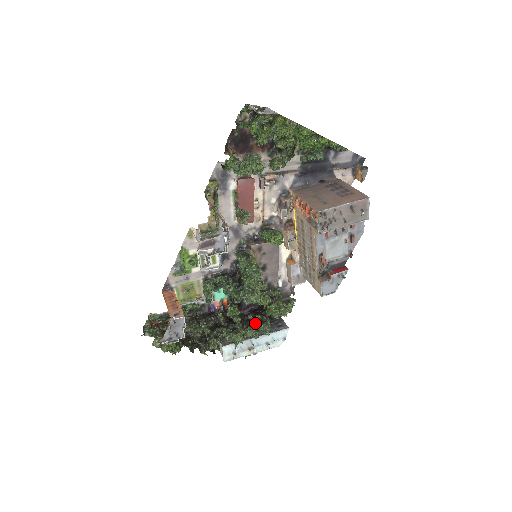
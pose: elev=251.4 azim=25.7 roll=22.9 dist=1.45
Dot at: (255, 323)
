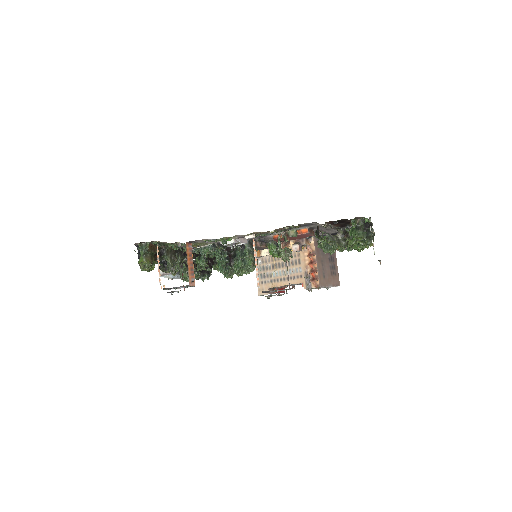
Dot at: (204, 272)
